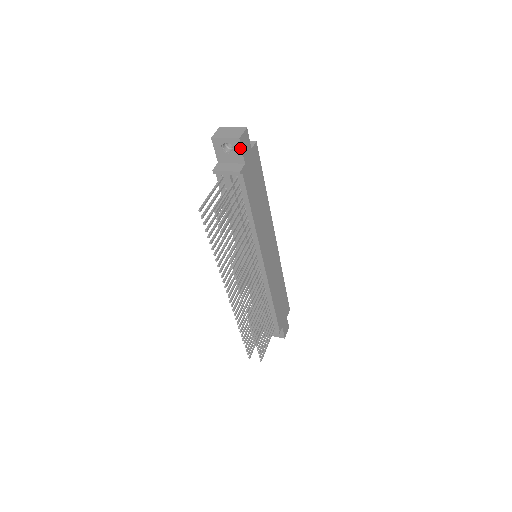
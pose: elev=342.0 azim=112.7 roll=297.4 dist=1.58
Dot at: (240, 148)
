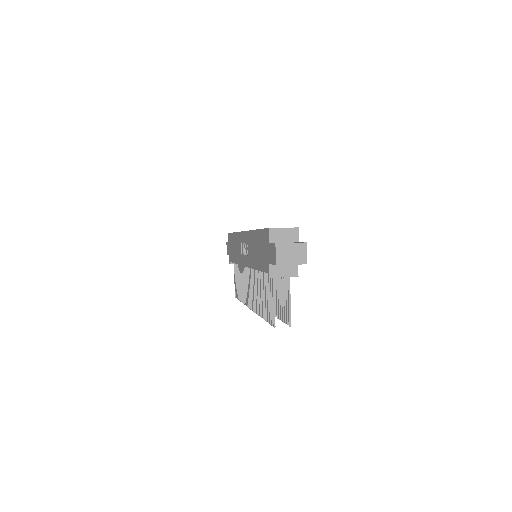
Dot at: occluded
